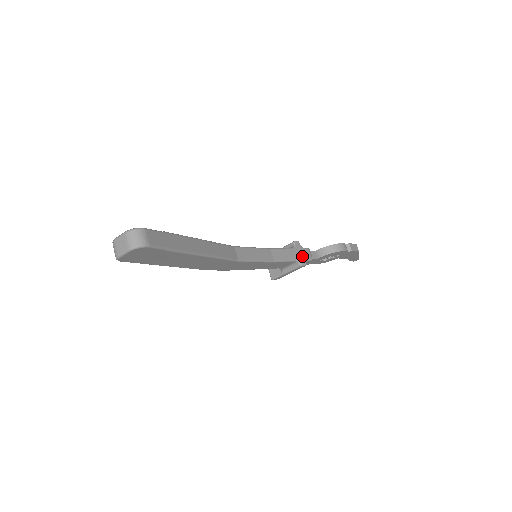
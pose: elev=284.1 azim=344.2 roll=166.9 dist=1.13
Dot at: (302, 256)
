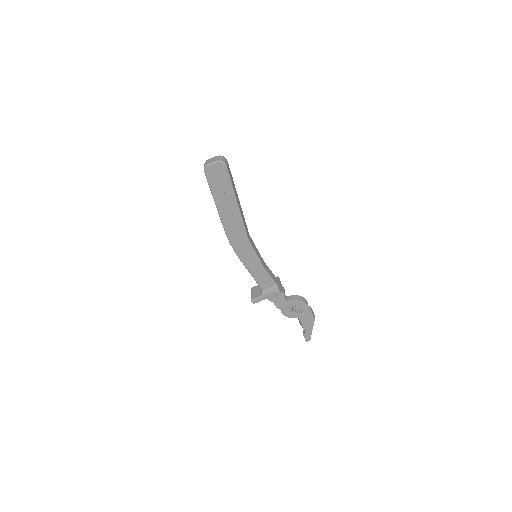
Dot at: (280, 286)
